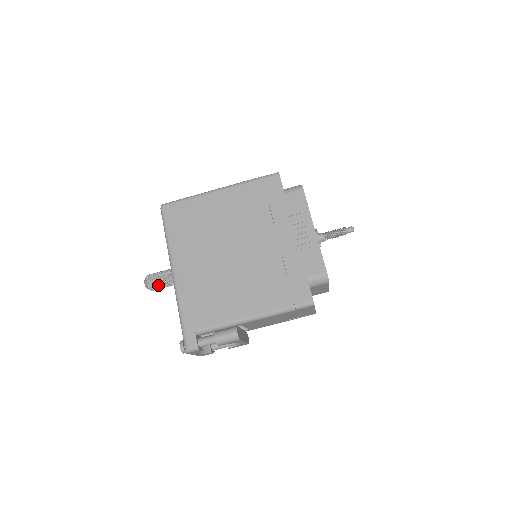
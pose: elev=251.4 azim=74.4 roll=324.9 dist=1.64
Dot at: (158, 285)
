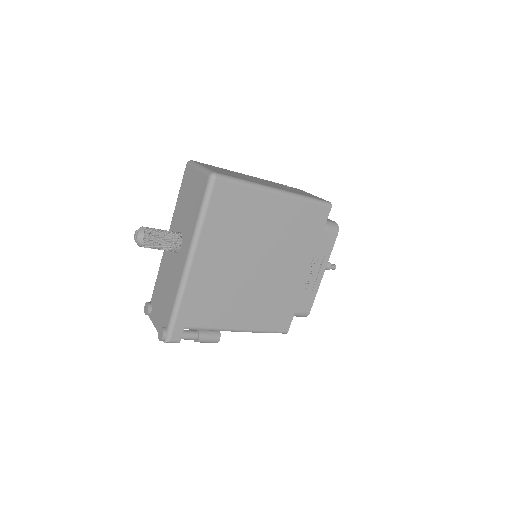
Dot at: (153, 247)
